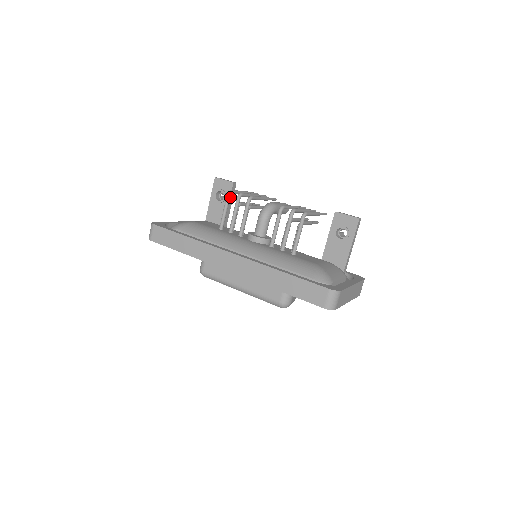
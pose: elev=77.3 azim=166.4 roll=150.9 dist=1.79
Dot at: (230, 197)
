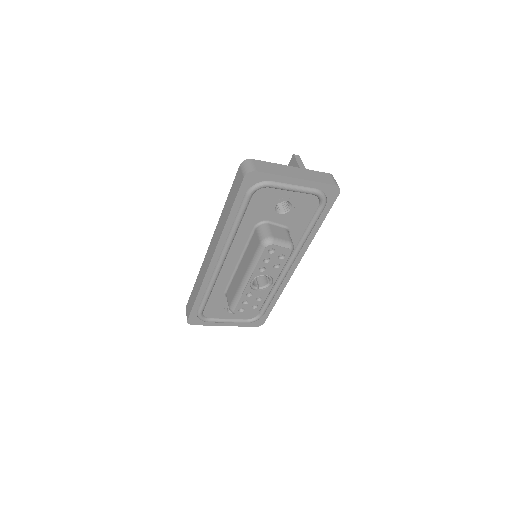
Dot at: occluded
